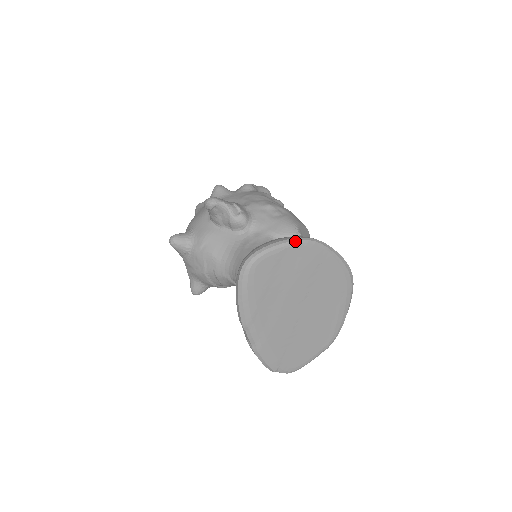
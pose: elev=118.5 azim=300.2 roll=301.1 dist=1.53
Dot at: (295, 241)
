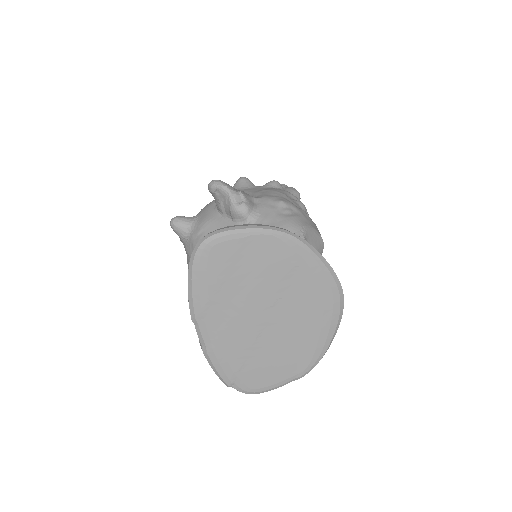
Dot at: (266, 229)
